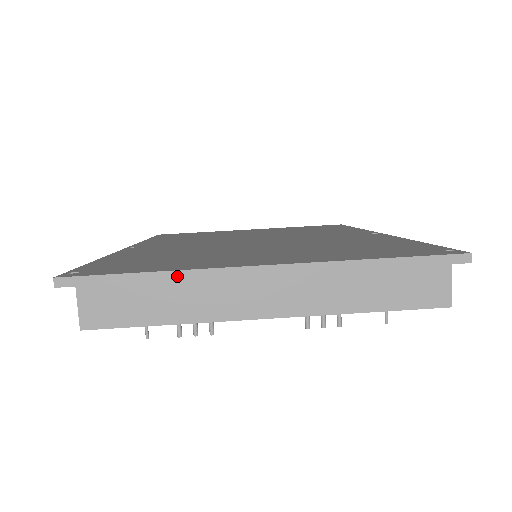
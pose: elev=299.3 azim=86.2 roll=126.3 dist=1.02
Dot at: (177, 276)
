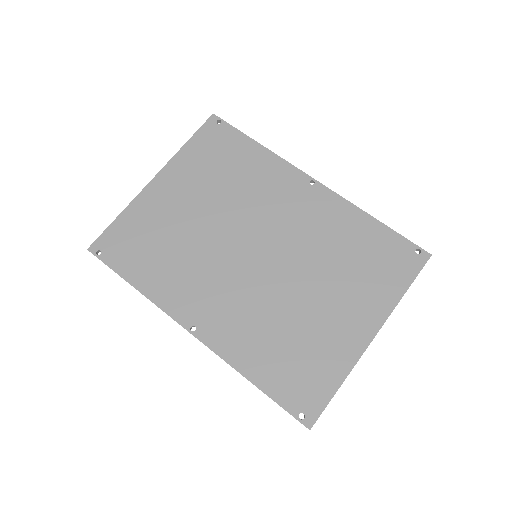
Dot at: occluded
